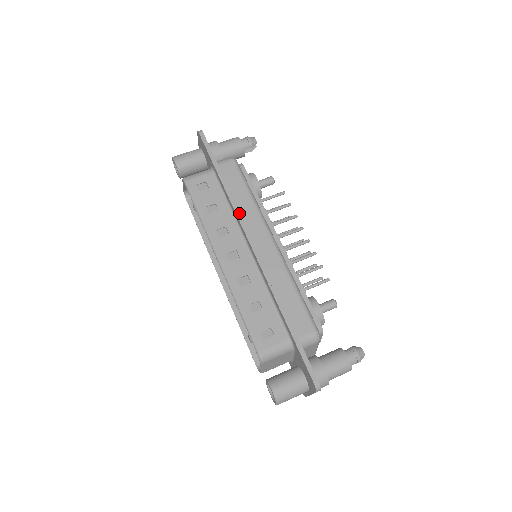
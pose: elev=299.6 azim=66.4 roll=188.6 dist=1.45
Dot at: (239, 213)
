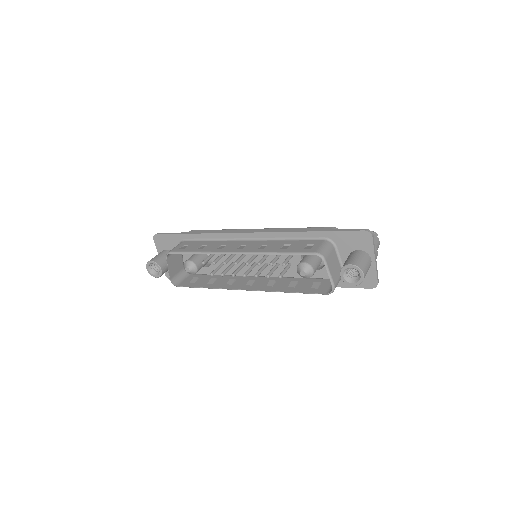
Dot at: (222, 232)
